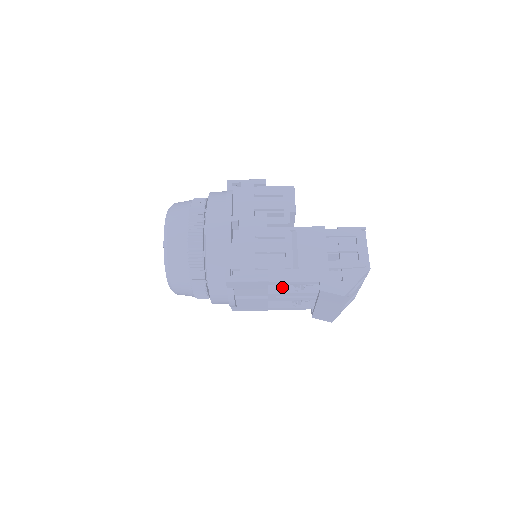
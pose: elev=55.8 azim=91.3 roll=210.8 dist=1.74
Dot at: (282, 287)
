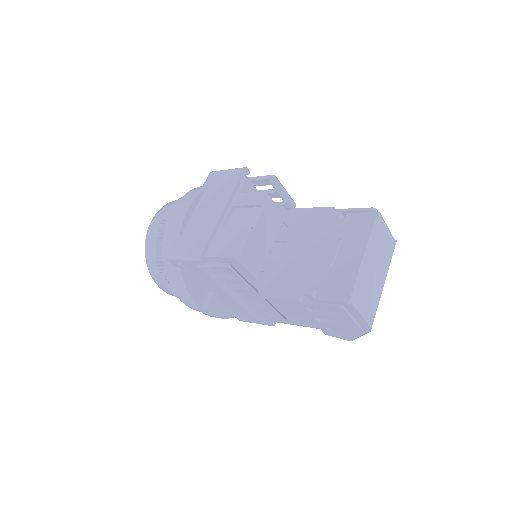
Dot at: occluded
